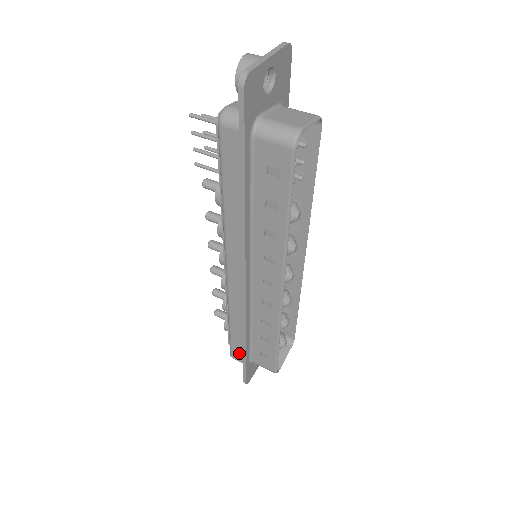
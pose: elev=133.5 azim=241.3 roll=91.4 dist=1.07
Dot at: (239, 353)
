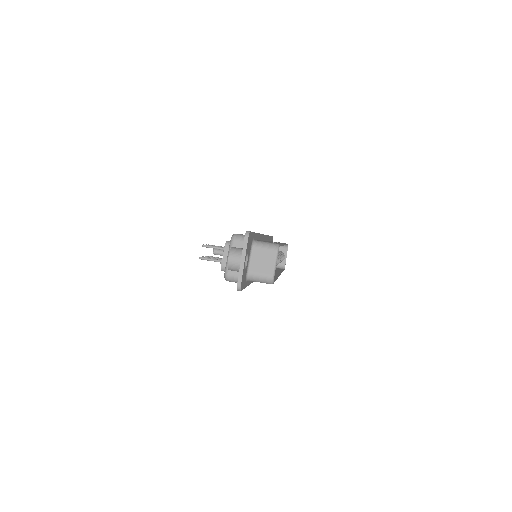
Dot at: occluded
